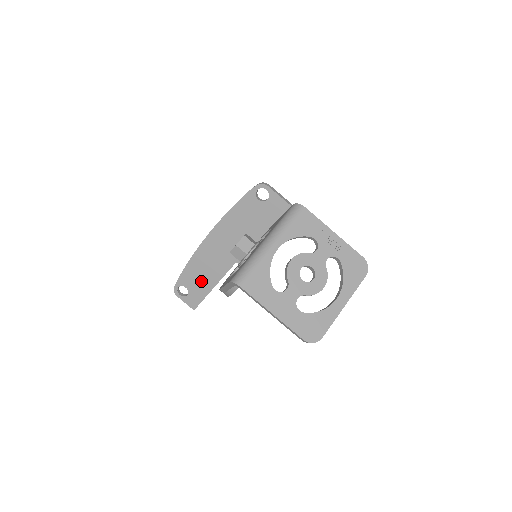
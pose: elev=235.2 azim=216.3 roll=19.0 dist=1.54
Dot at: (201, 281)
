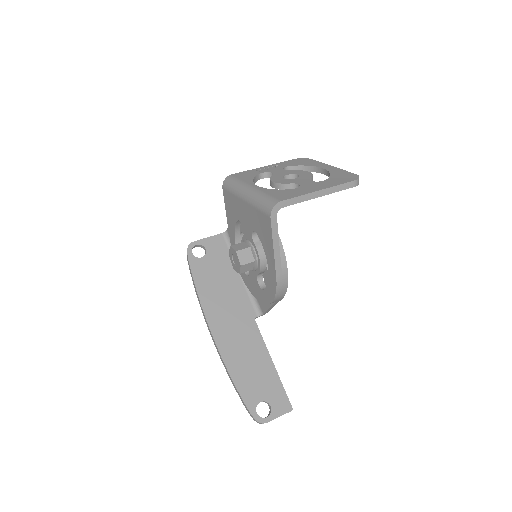
Dot at: (260, 375)
